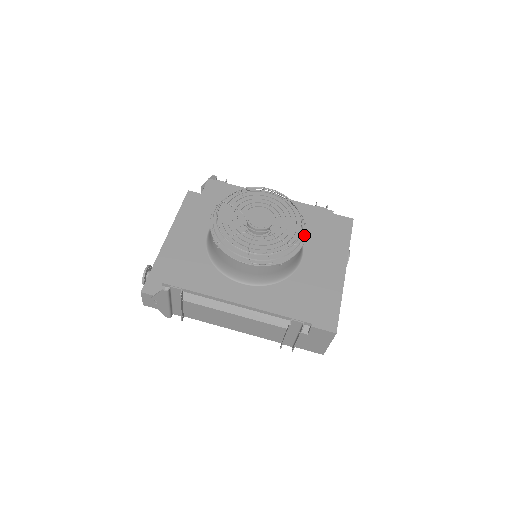
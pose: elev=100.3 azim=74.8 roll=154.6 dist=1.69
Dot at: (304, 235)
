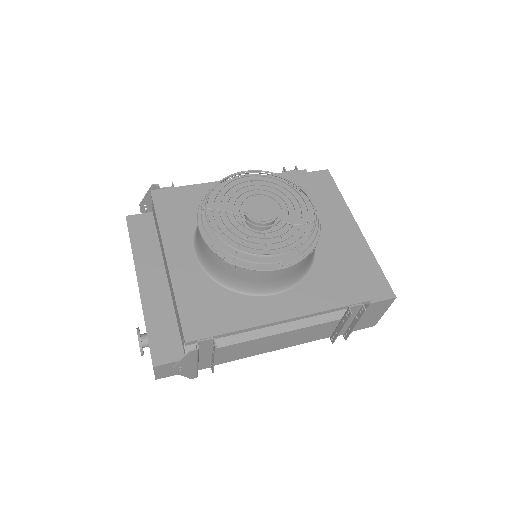
Dot at: (312, 207)
